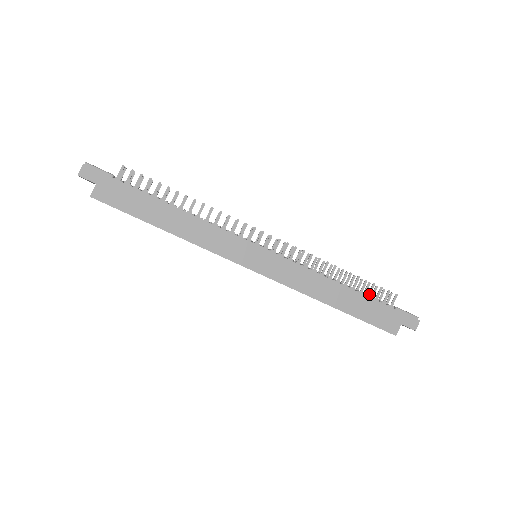
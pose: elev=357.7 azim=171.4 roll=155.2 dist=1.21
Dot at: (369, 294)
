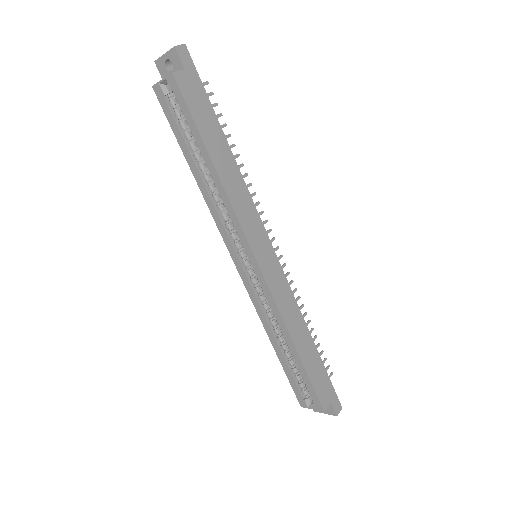
Dot at: occluded
